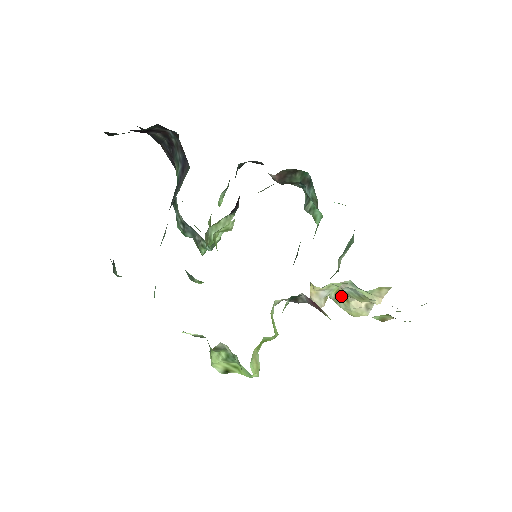
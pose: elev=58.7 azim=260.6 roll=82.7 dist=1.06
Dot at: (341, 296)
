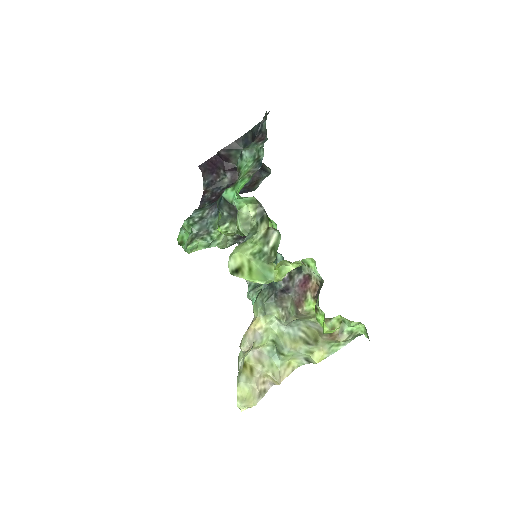
Dot at: (247, 368)
